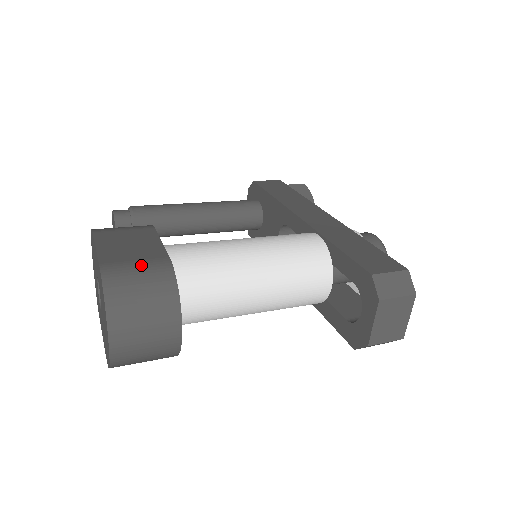
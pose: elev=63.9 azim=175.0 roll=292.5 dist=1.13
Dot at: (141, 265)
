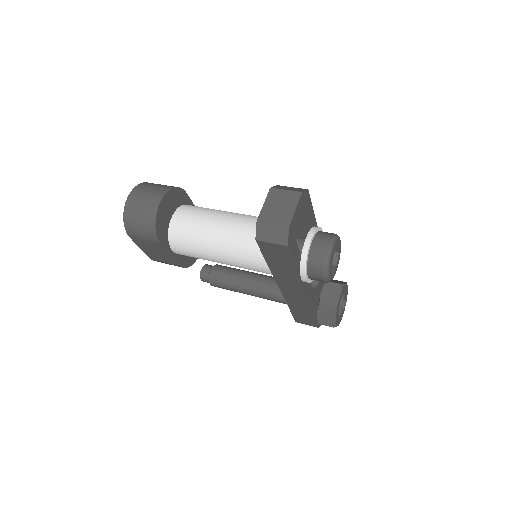
Dot at: occluded
